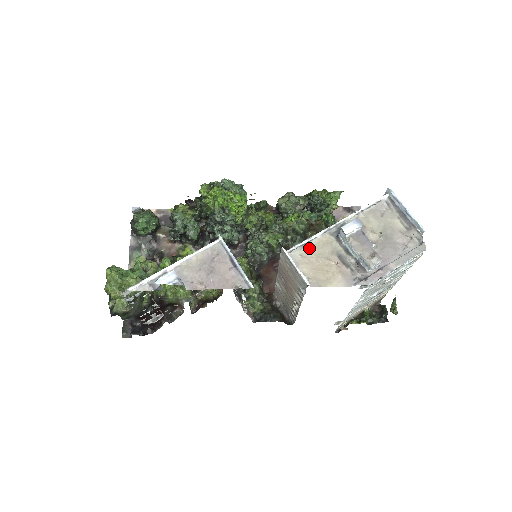
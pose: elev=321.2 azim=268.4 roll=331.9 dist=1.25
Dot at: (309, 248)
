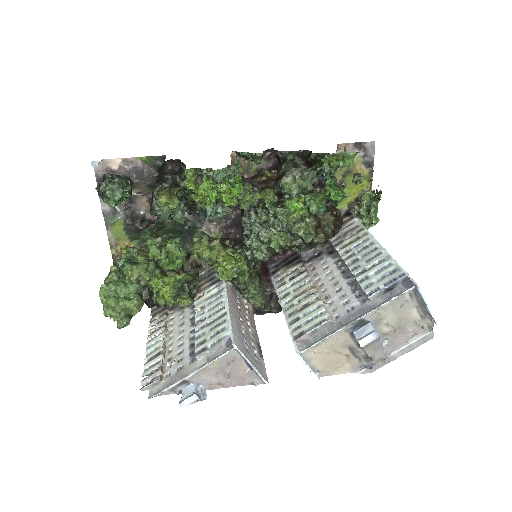
Dot at: (323, 344)
